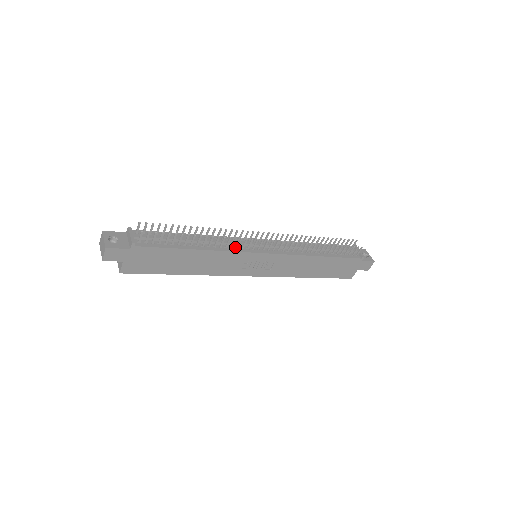
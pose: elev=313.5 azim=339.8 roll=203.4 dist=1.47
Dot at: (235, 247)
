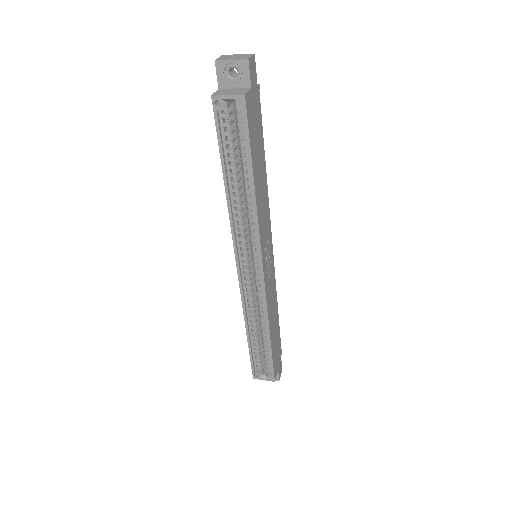
Dot at: occluded
